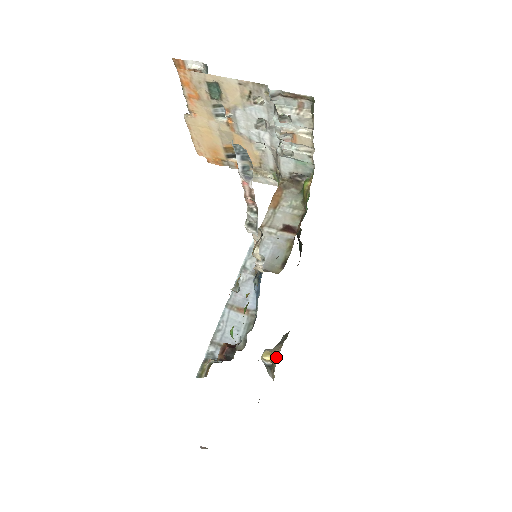
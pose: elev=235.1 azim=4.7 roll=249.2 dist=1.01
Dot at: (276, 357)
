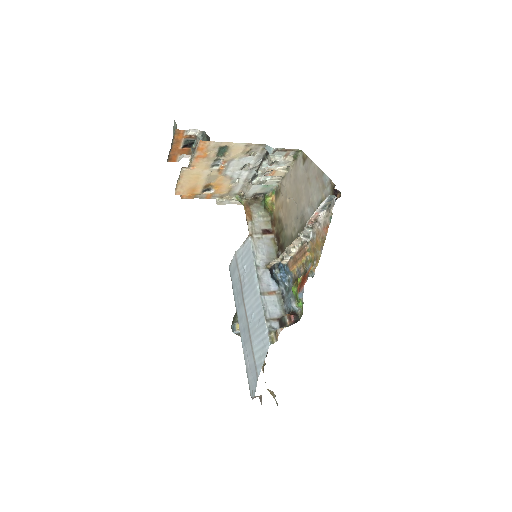
Dot at: occluded
